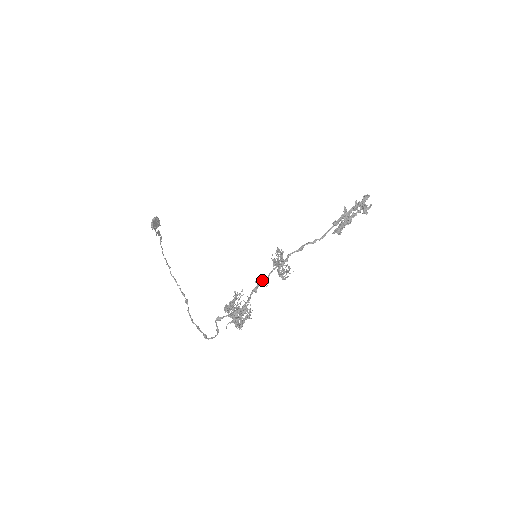
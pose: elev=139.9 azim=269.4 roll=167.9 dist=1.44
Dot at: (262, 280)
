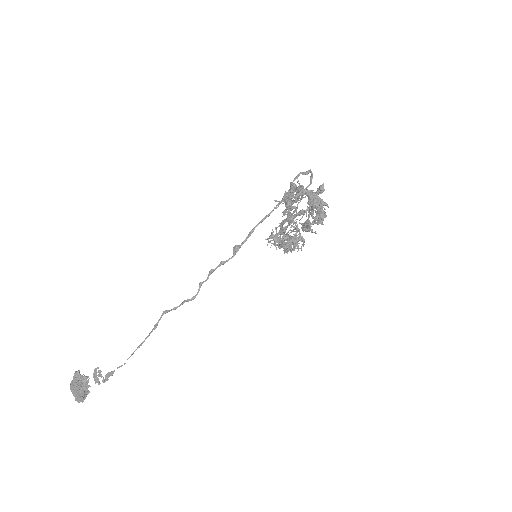
Dot at: occluded
